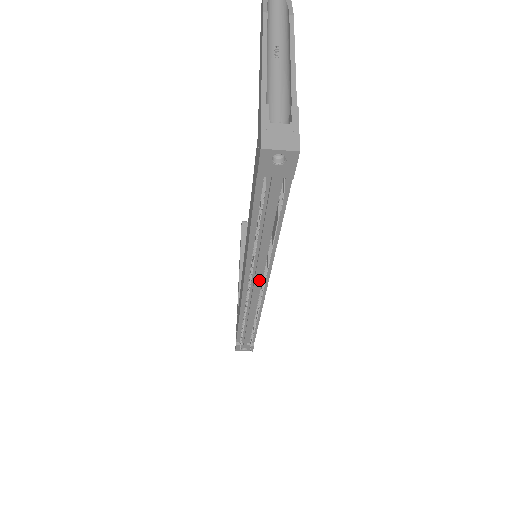
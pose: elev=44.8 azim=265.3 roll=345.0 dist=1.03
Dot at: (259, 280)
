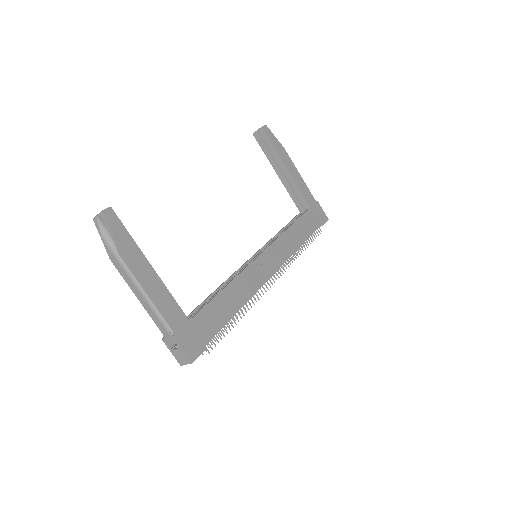
Dot at: occluded
